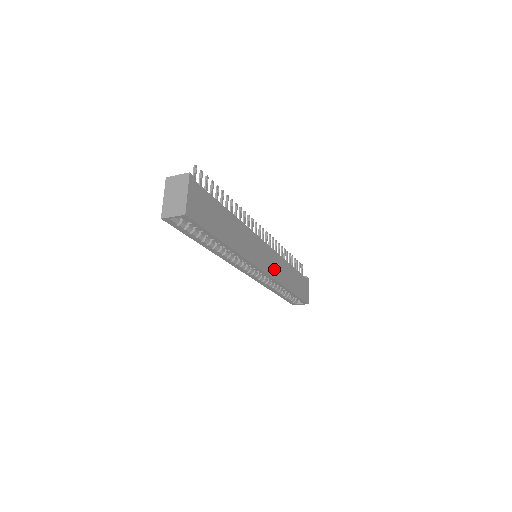
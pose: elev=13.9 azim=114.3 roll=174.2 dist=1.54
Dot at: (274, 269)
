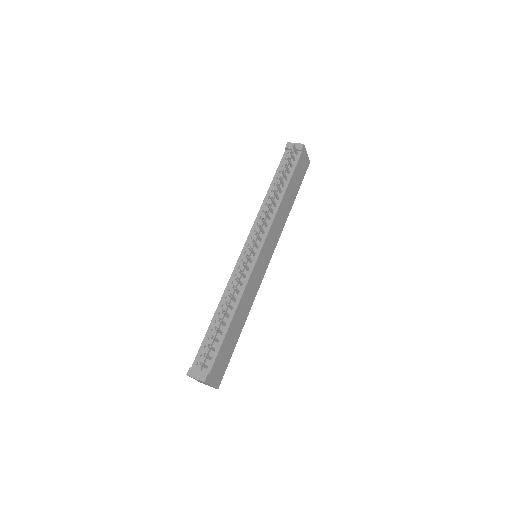
Dot at: (274, 240)
